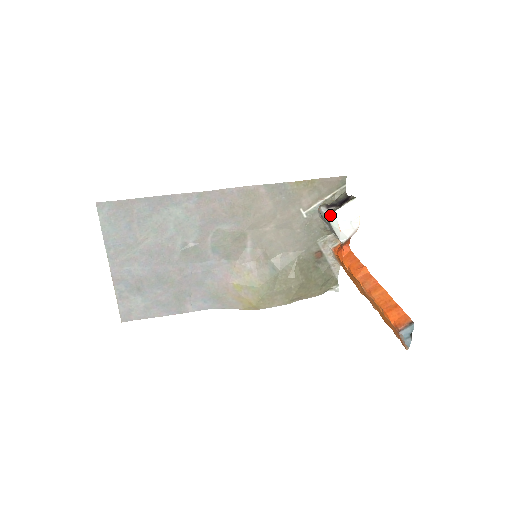
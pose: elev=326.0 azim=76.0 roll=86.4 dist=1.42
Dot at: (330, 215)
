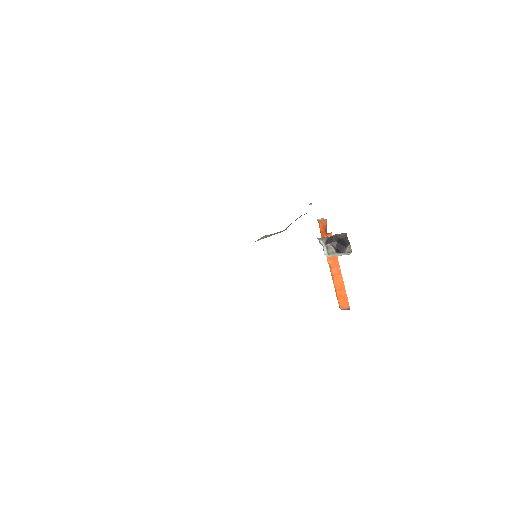
Dot at: (326, 256)
